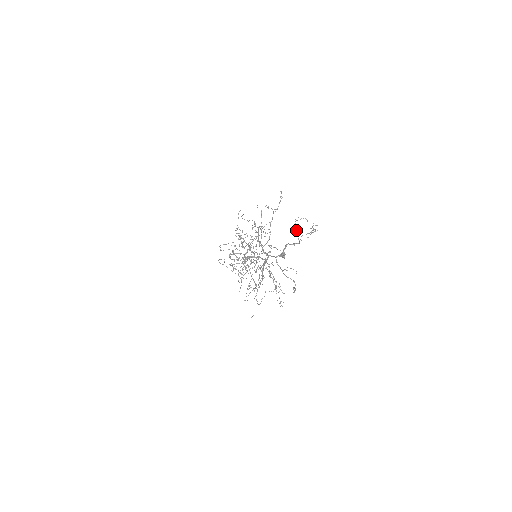
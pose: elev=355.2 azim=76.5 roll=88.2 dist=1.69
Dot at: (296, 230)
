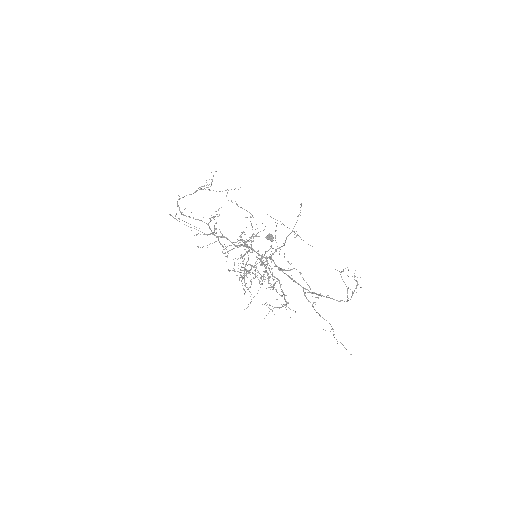
Dot at: (347, 292)
